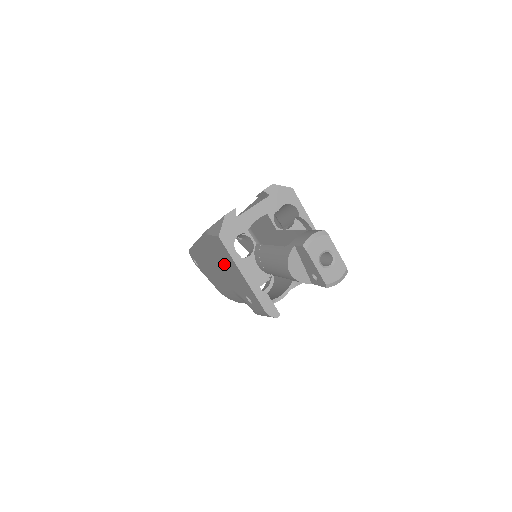
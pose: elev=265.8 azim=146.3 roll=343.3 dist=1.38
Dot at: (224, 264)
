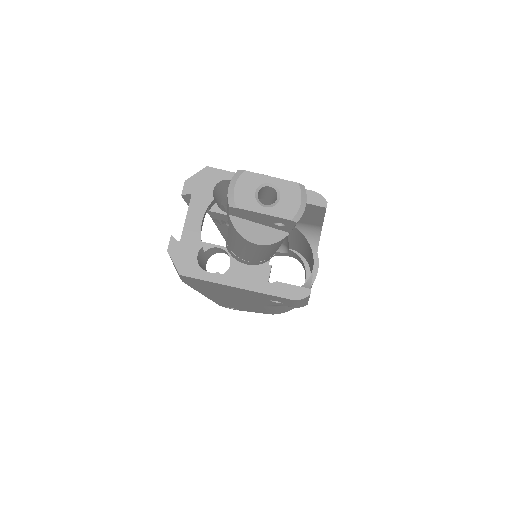
Dot at: (224, 292)
